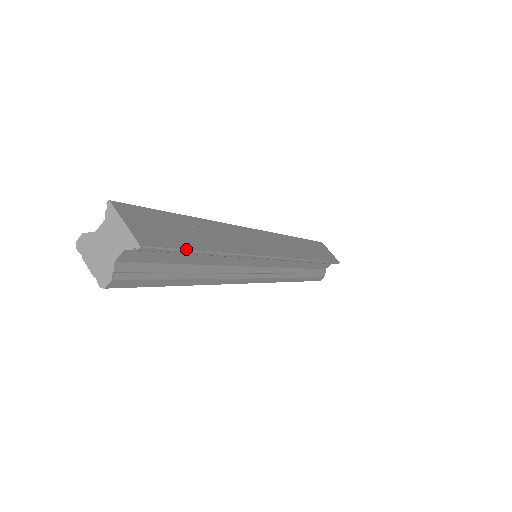
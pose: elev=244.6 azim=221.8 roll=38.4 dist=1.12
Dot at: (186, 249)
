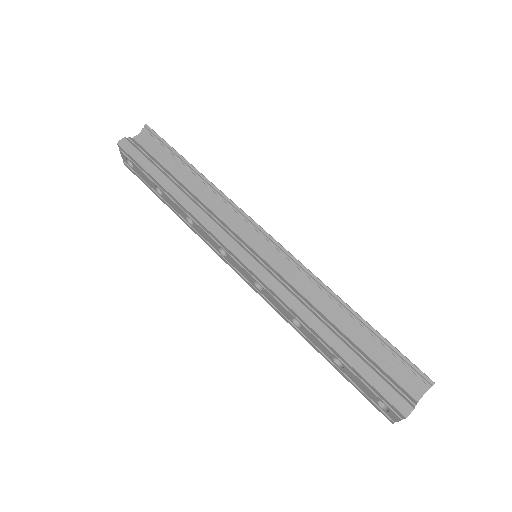
Dot at: (172, 147)
